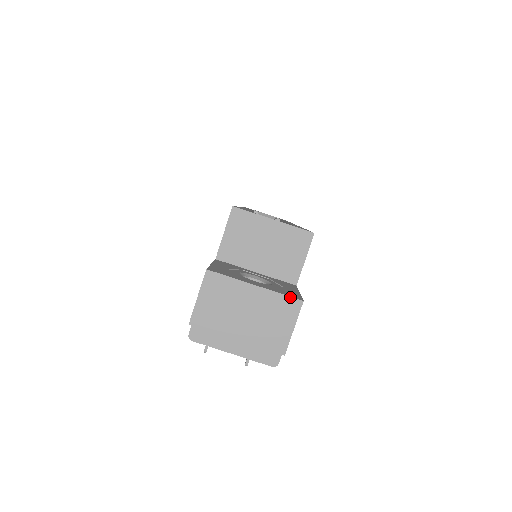
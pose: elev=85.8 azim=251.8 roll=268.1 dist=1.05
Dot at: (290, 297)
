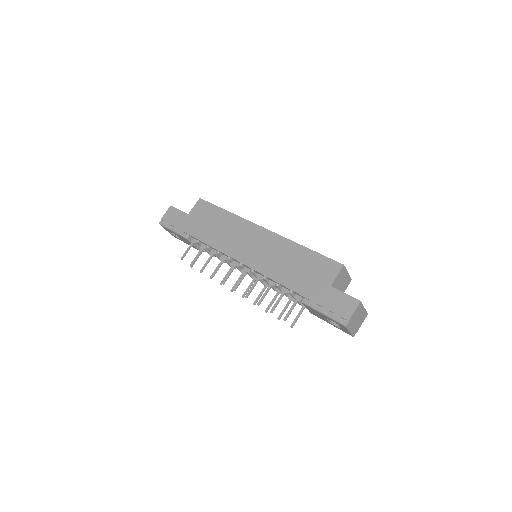
Dot at: (367, 313)
